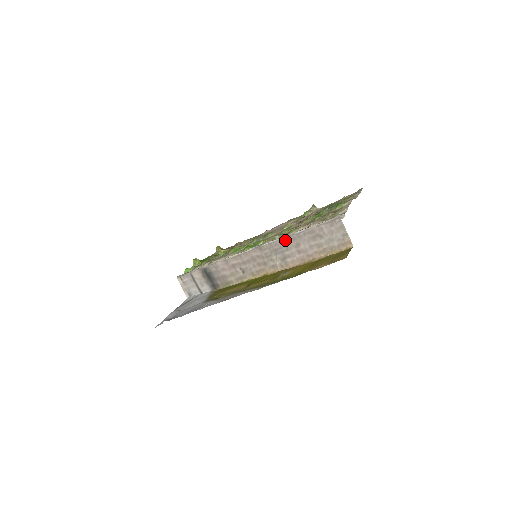
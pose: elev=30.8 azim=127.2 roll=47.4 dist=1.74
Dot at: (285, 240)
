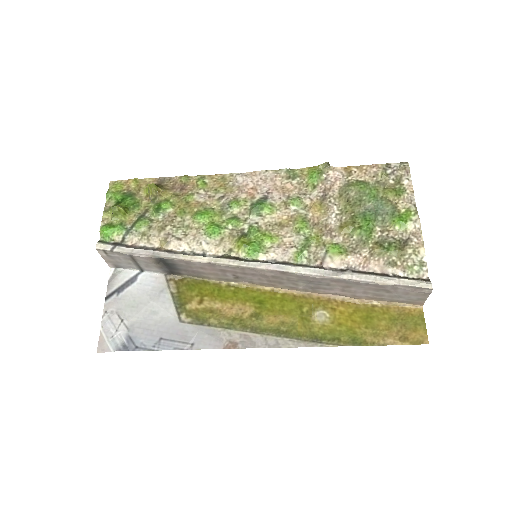
Dot at: (332, 279)
